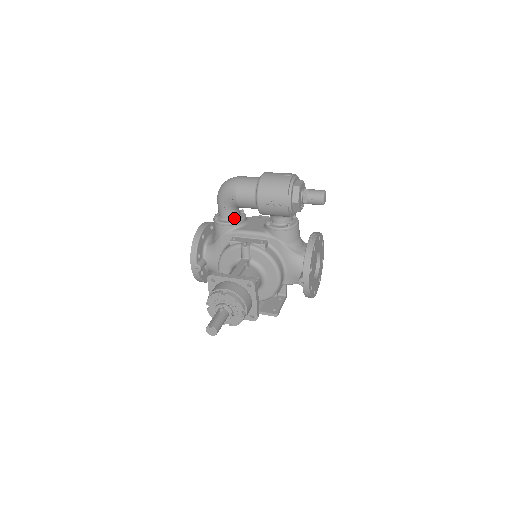
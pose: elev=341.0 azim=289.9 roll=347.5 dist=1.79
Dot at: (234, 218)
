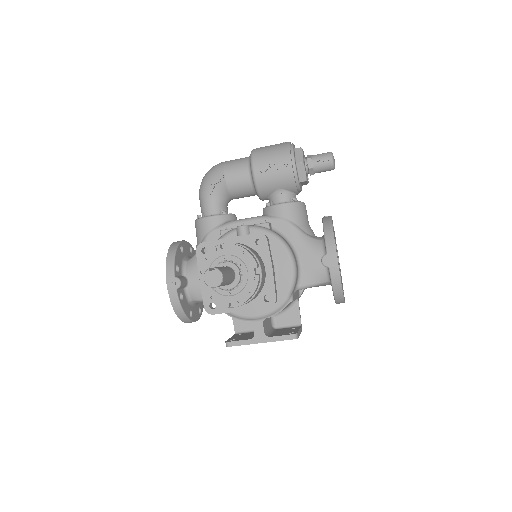
Dot at: (223, 210)
